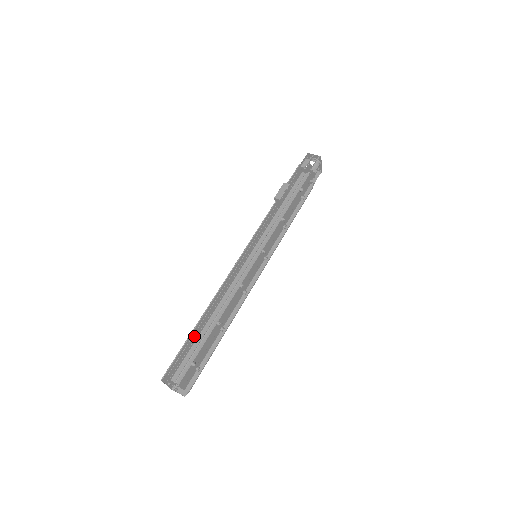
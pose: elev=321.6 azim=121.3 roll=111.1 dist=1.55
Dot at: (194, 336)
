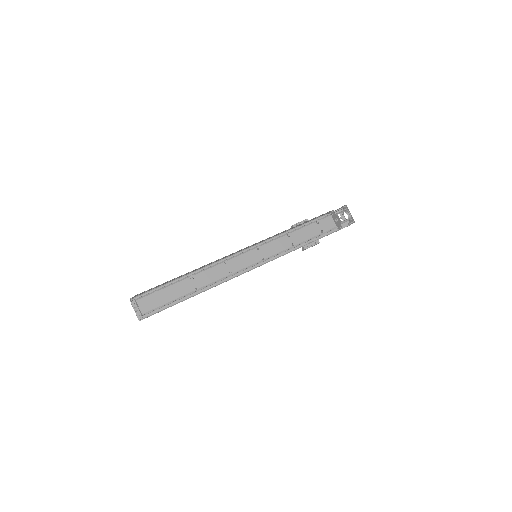
Dot at: occluded
